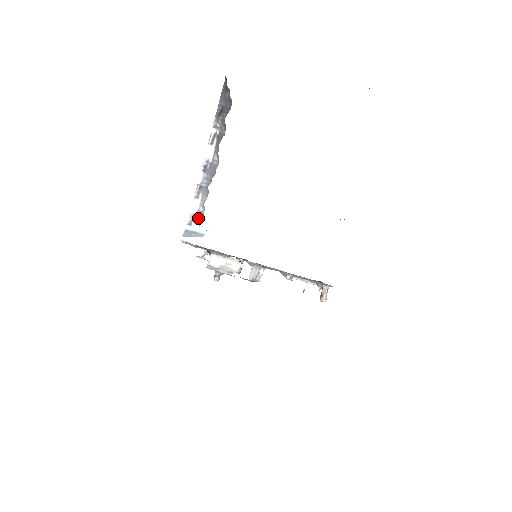
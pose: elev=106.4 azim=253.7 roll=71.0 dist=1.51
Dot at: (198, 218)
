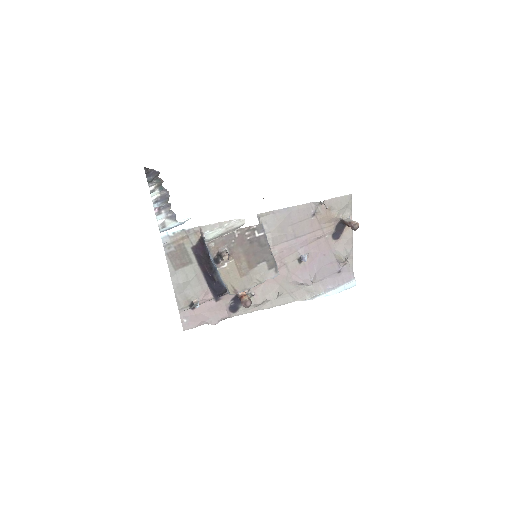
Dot at: (170, 219)
